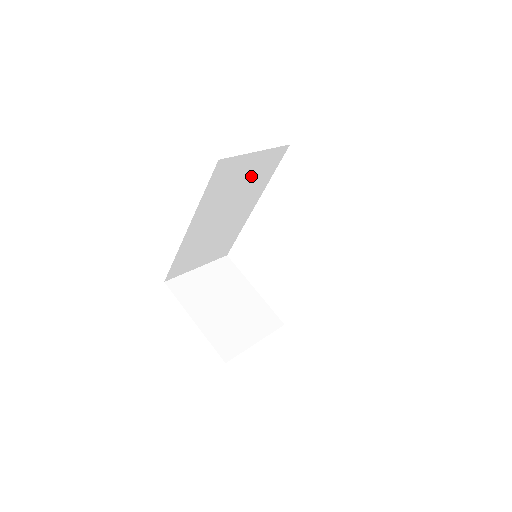
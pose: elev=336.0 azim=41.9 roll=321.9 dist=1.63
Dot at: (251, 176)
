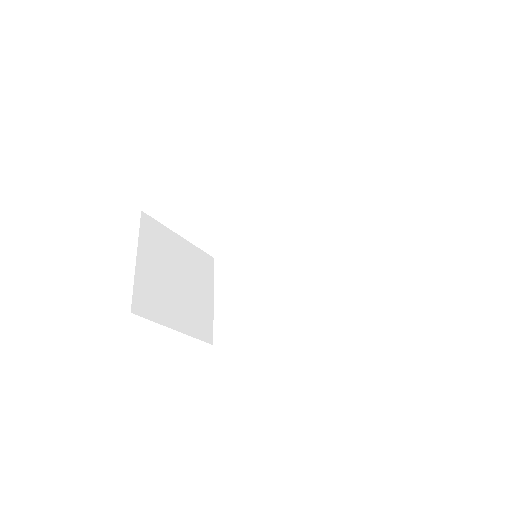
Dot at: occluded
